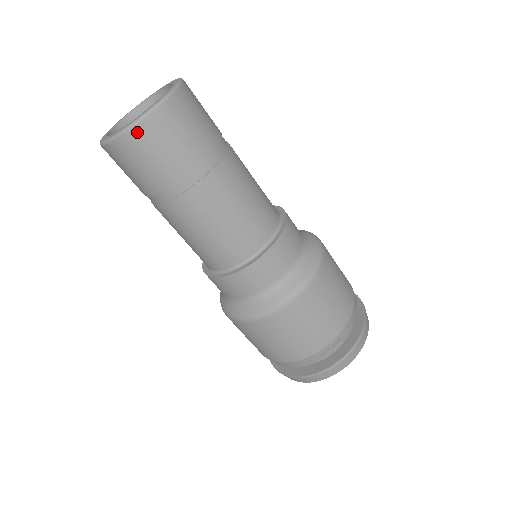
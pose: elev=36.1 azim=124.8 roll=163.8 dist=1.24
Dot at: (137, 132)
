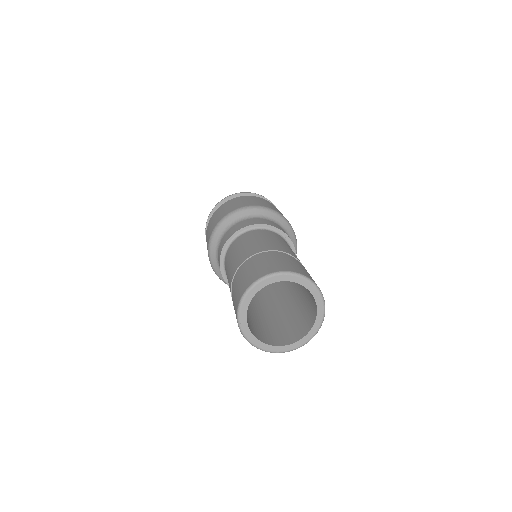
Dot at: occluded
